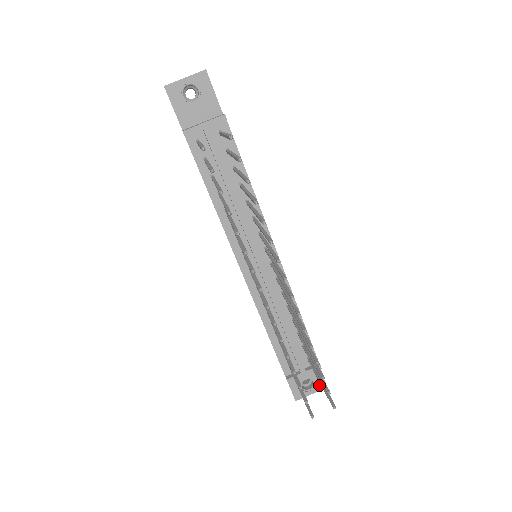
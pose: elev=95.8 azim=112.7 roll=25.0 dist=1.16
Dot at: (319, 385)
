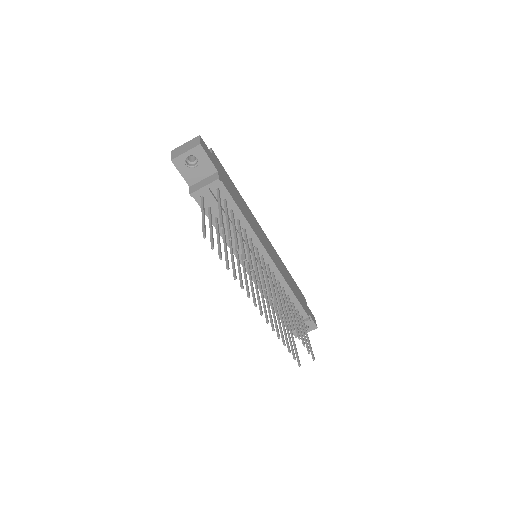
Dot at: (312, 327)
